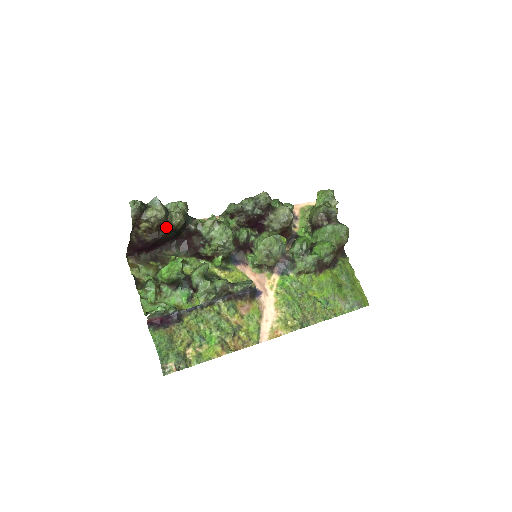
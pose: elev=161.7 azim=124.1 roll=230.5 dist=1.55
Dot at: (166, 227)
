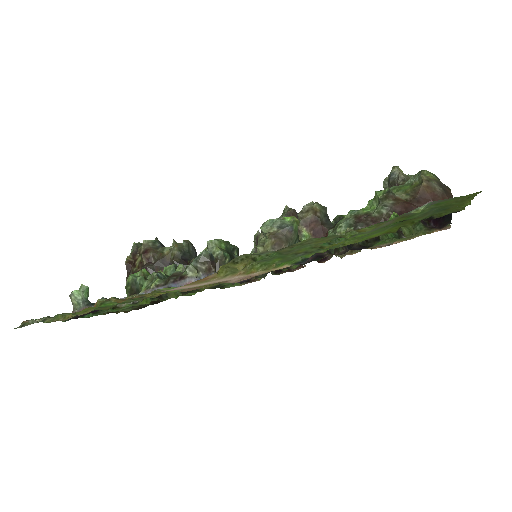
Dot at: (155, 256)
